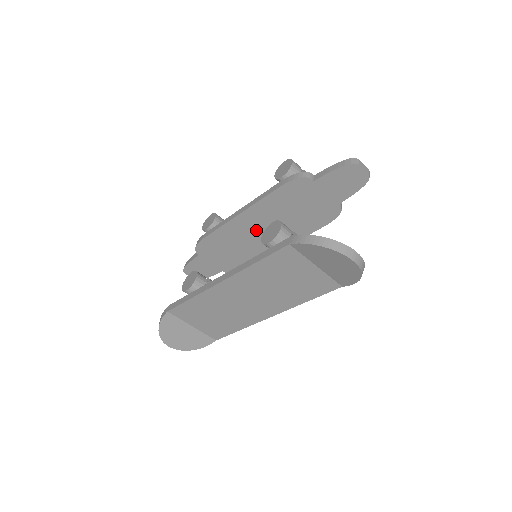
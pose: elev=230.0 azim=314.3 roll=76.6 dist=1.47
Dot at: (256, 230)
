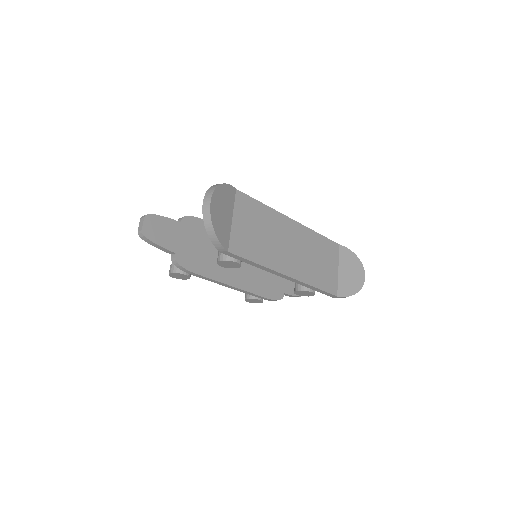
Dot at: occluded
